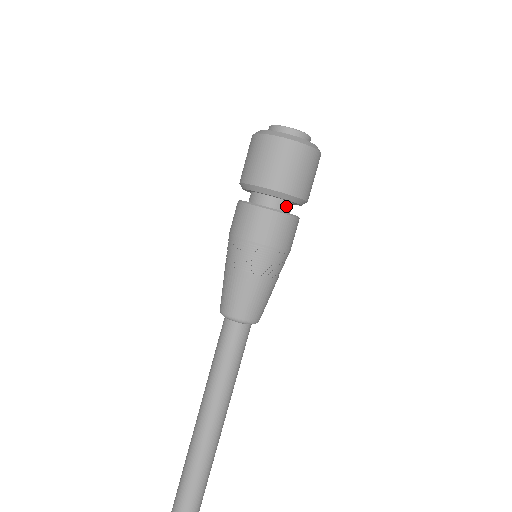
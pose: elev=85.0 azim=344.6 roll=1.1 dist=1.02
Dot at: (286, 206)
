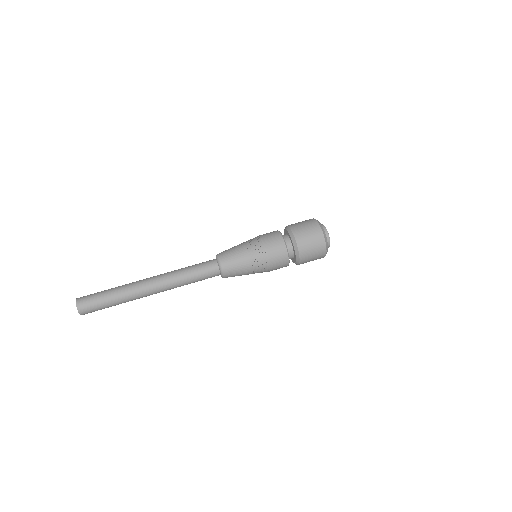
Dot at: (289, 245)
